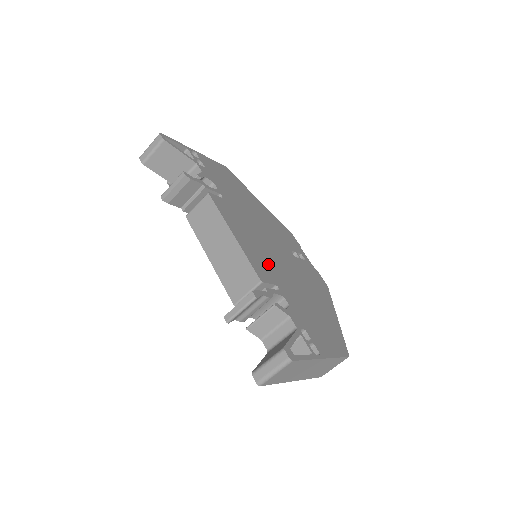
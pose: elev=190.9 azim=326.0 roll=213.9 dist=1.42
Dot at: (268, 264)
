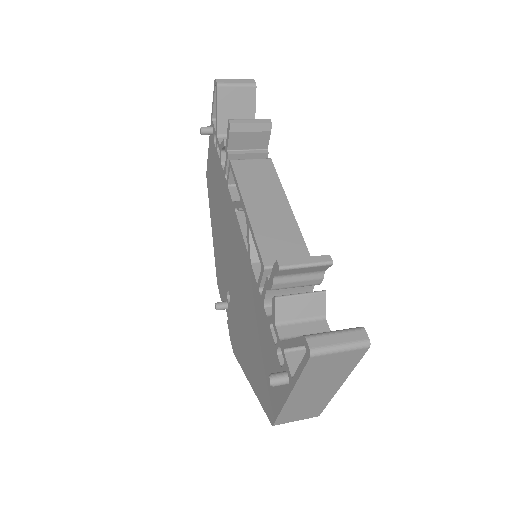
Dot at: occluded
